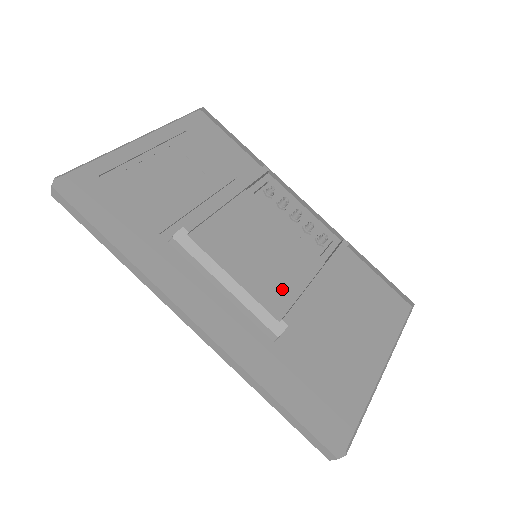
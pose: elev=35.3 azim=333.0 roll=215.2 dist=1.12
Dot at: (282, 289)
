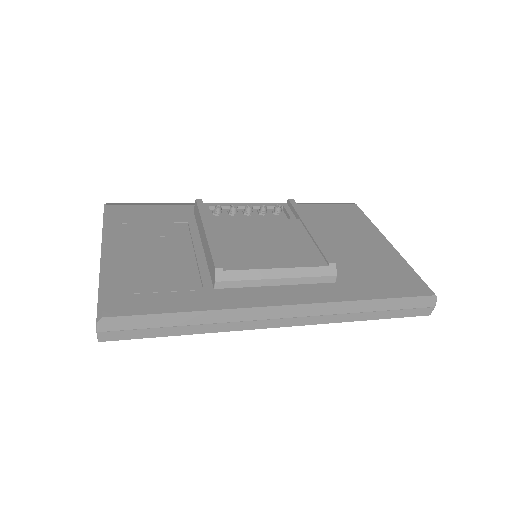
Dot at: (304, 250)
